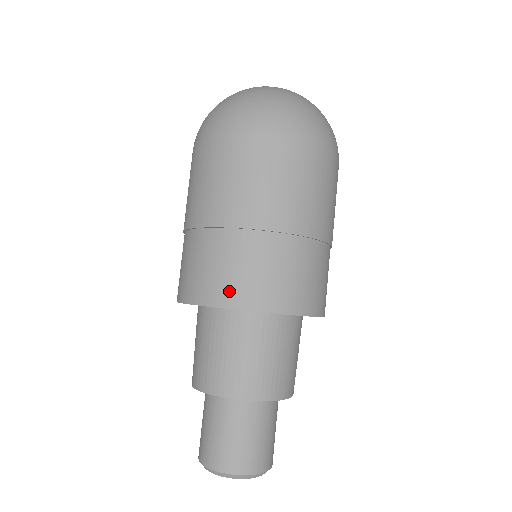
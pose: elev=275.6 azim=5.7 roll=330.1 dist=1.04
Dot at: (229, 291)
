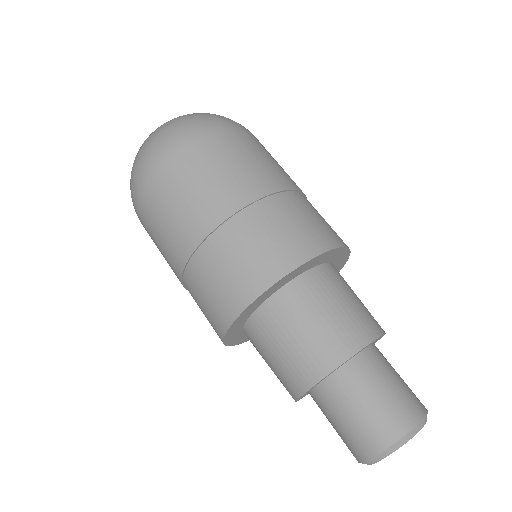
Dot at: (269, 265)
